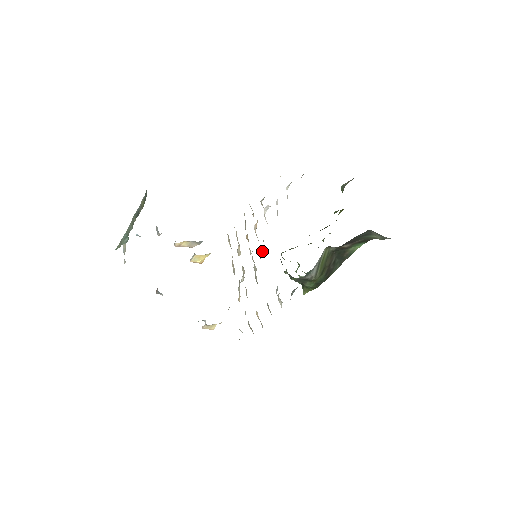
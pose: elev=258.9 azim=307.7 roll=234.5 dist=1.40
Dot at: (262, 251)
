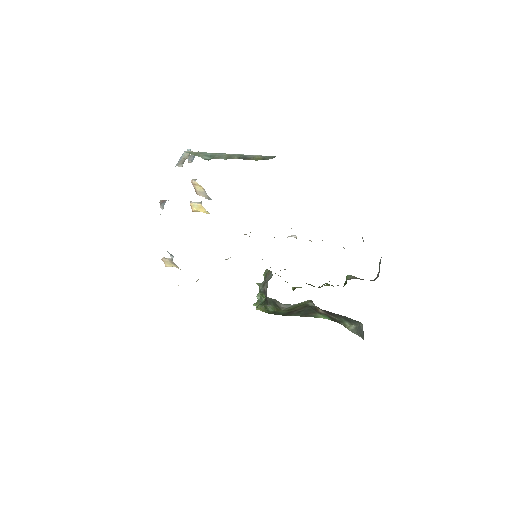
Dot at: occluded
